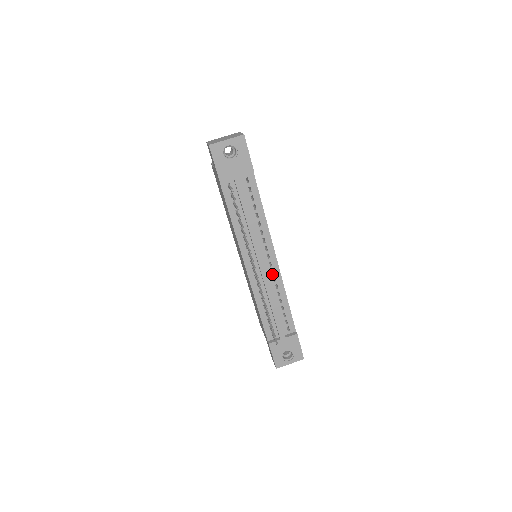
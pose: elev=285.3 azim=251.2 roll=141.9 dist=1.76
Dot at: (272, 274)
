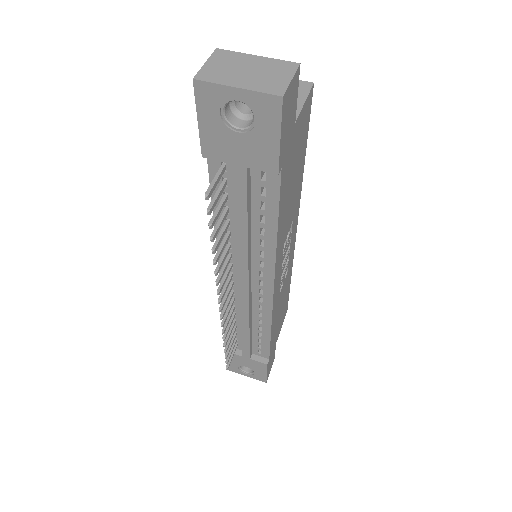
Dot at: (259, 301)
